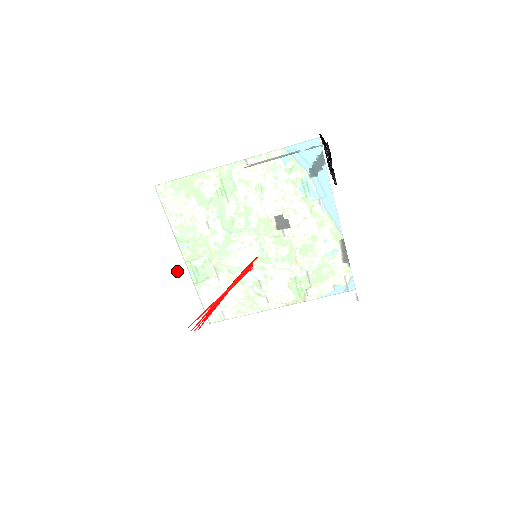
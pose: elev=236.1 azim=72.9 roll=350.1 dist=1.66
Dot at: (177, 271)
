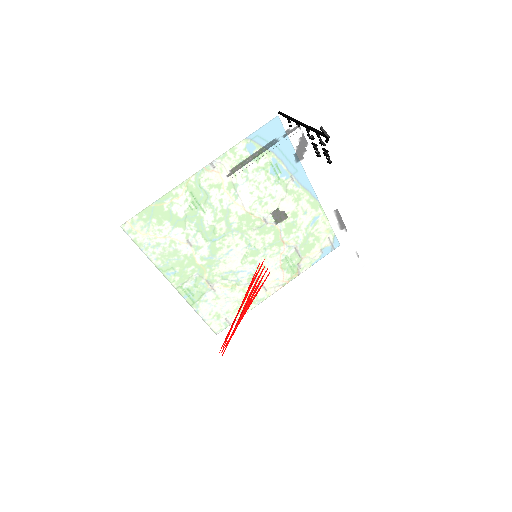
Dot at: (187, 305)
